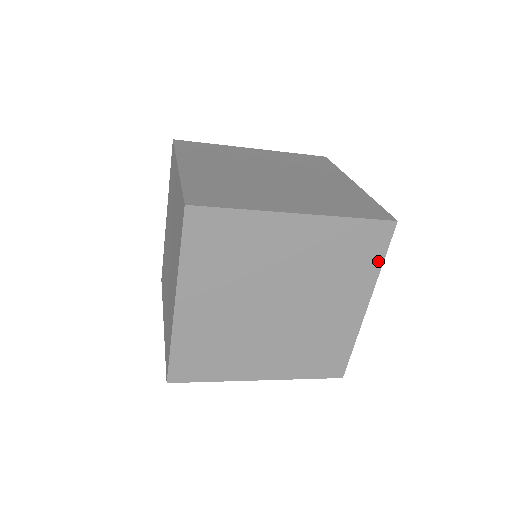
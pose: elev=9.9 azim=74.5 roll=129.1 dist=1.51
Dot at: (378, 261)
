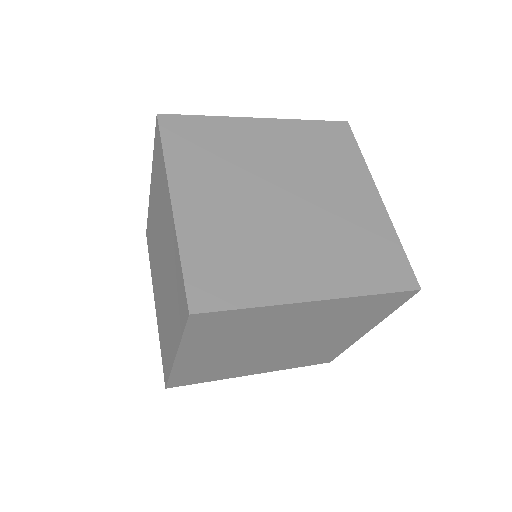
Dot at: (389, 311)
